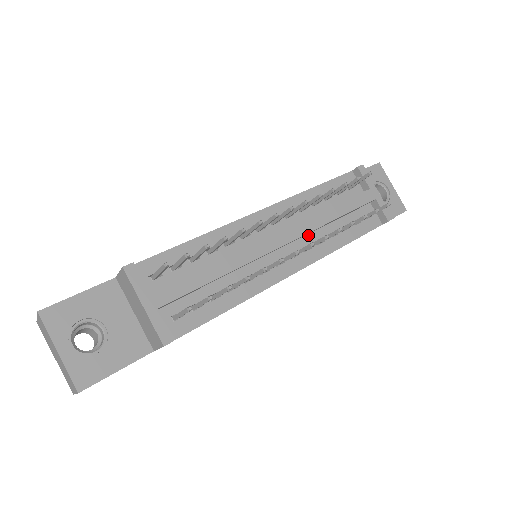
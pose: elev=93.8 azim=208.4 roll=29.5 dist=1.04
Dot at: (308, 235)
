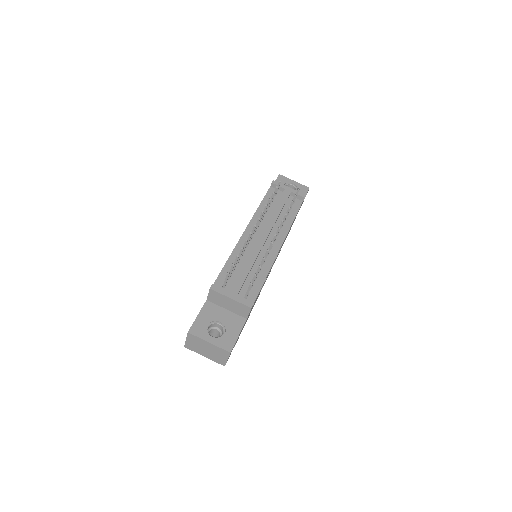
Dot at: (273, 228)
